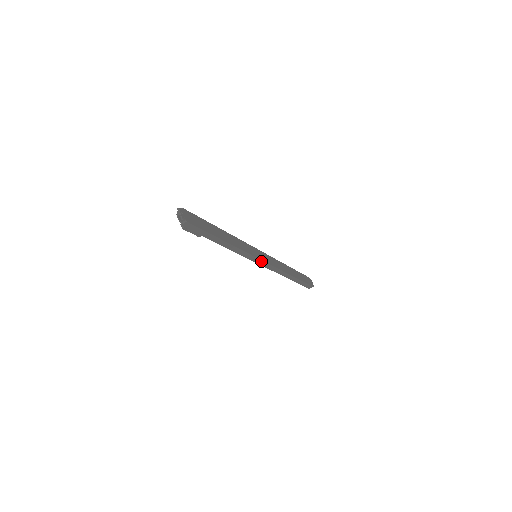
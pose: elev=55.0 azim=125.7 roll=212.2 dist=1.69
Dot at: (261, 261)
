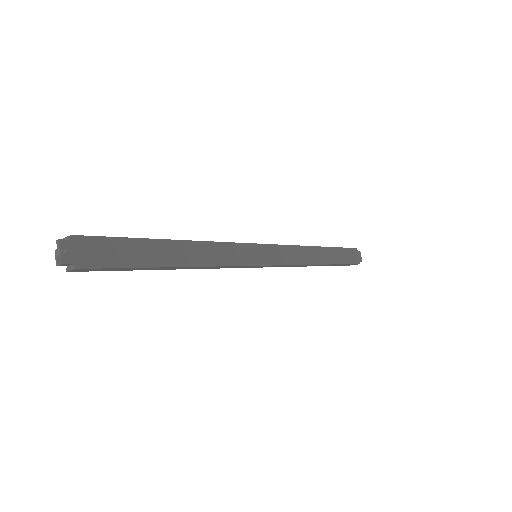
Dot at: (263, 265)
